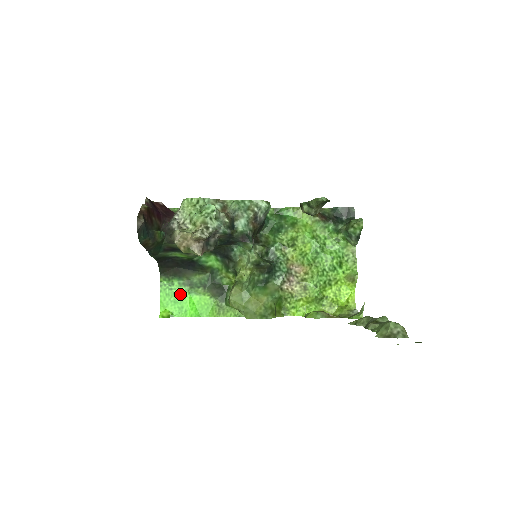
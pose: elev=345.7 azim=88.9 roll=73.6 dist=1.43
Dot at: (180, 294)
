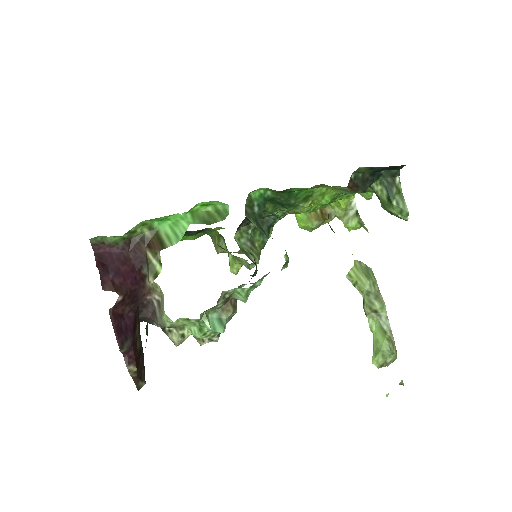
Dot at: occluded
